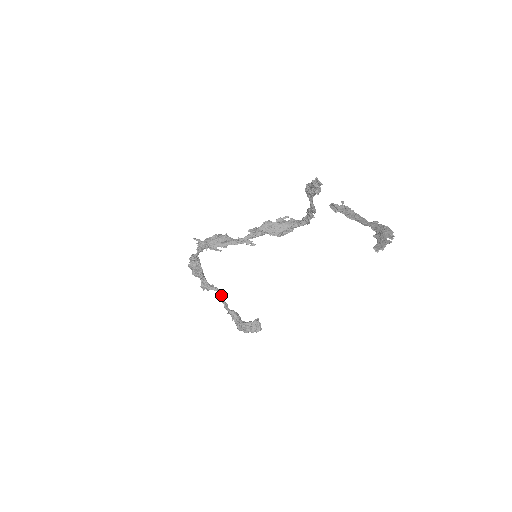
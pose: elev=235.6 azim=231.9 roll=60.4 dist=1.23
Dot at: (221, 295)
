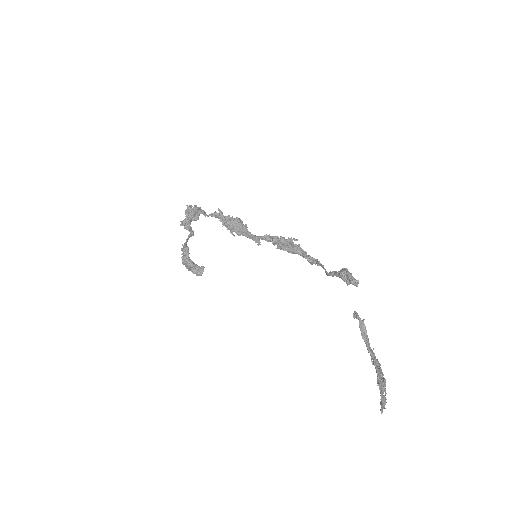
Dot at: (191, 236)
